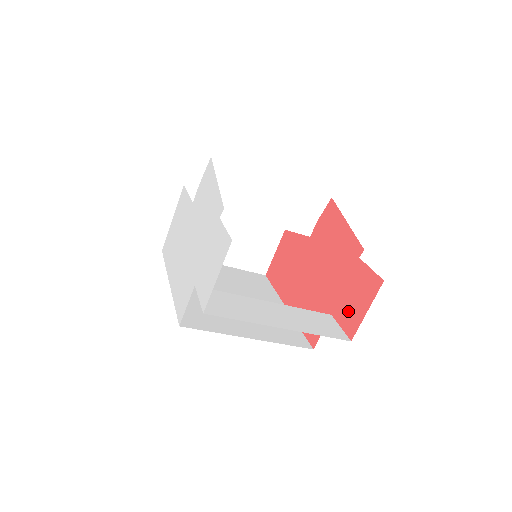
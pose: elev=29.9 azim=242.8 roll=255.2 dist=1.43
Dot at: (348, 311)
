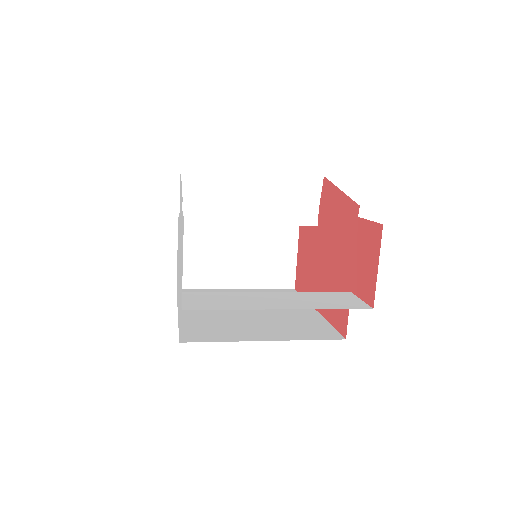
Dot at: (363, 278)
